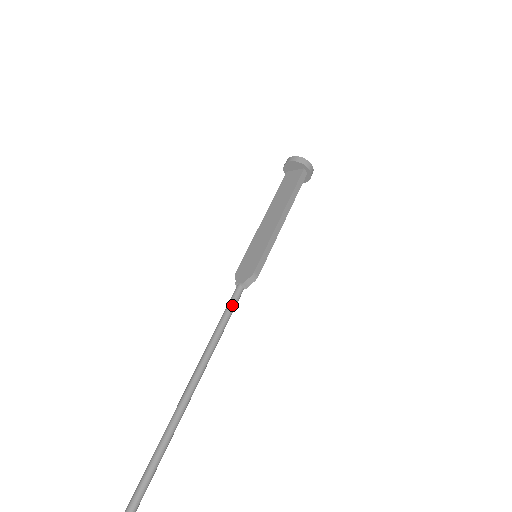
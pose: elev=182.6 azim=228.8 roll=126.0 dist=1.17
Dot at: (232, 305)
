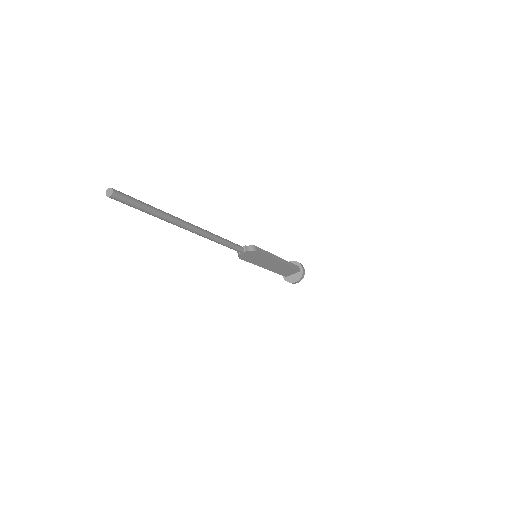
Dot at: (234, 243)
